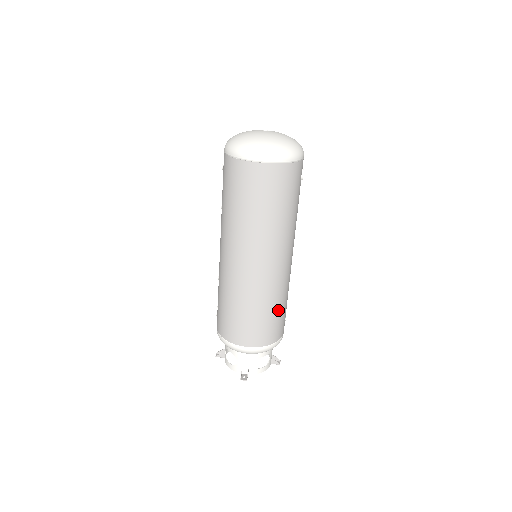
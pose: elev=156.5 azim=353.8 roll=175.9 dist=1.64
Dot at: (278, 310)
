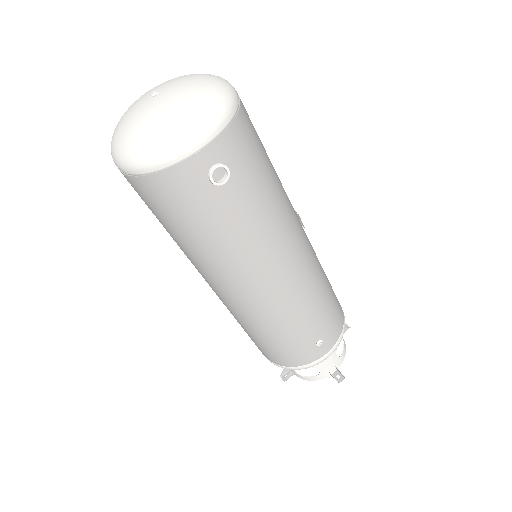
Dot at: (276, 338)
